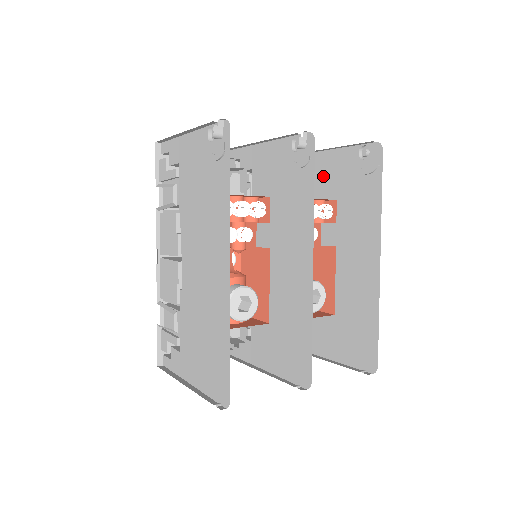
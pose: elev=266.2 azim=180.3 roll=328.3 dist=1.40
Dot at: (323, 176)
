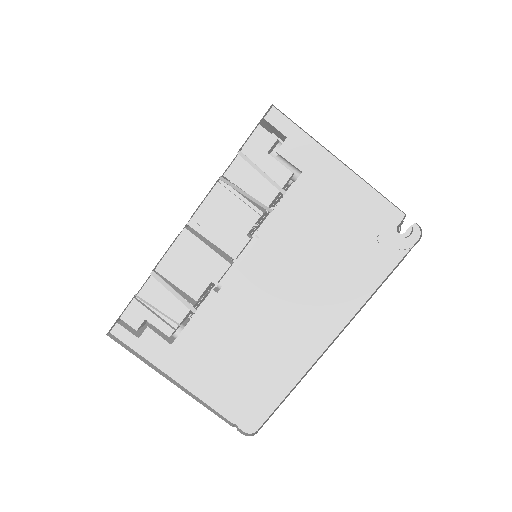
Dot at: occluded
